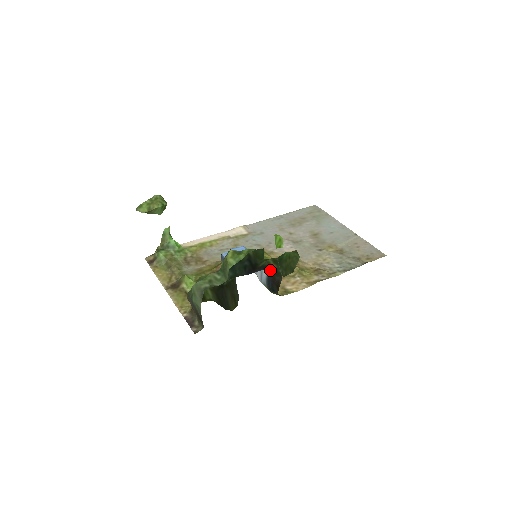
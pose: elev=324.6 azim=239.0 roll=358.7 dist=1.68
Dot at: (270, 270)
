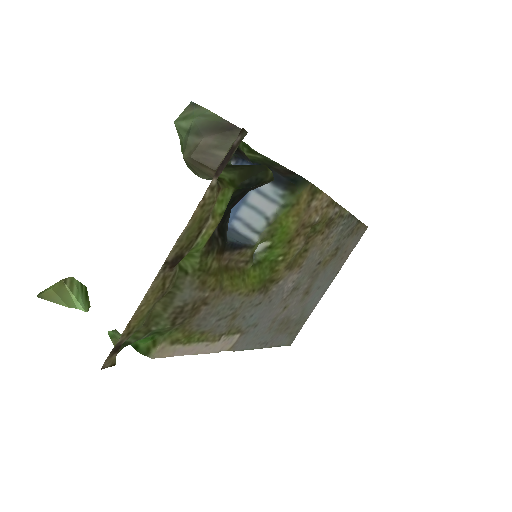
Dot at: (260, 163)
